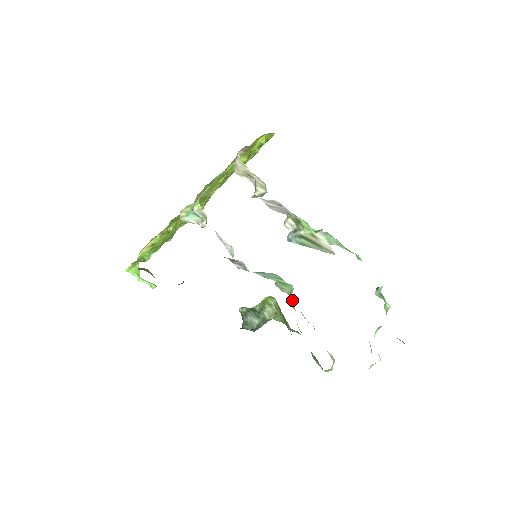
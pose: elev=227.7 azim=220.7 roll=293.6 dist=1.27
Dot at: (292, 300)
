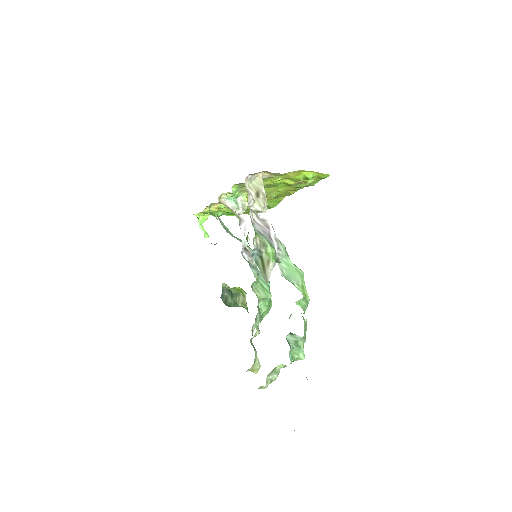
Dot at: (266, 305)
